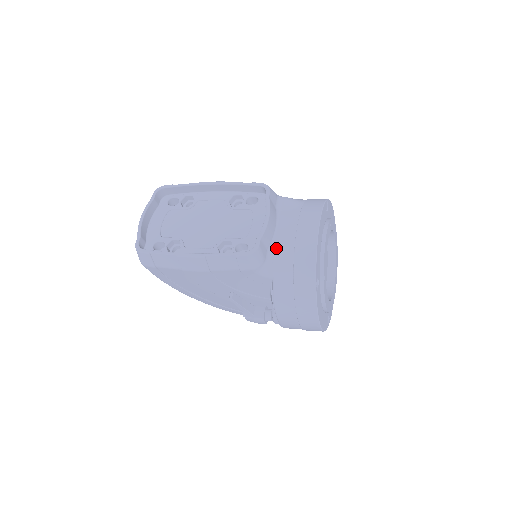
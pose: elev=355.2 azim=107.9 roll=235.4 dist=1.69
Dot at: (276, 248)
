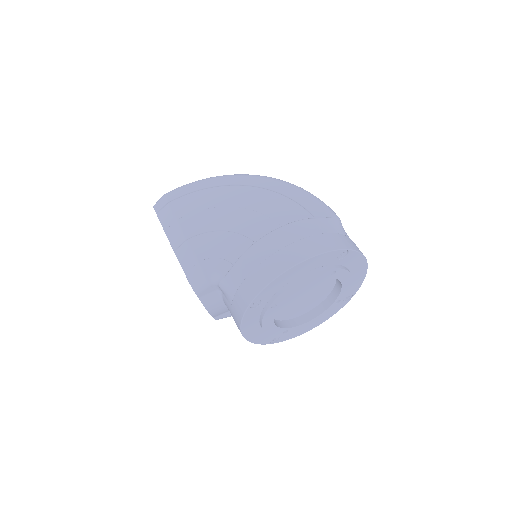
Dot at: occluded
